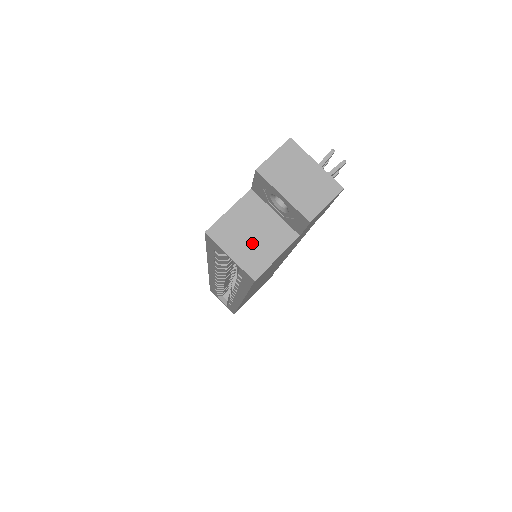
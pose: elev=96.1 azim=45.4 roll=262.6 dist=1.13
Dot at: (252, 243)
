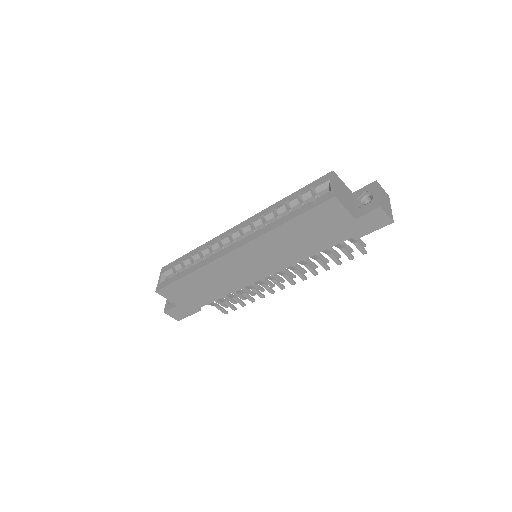
Dot at: (342, 194)
